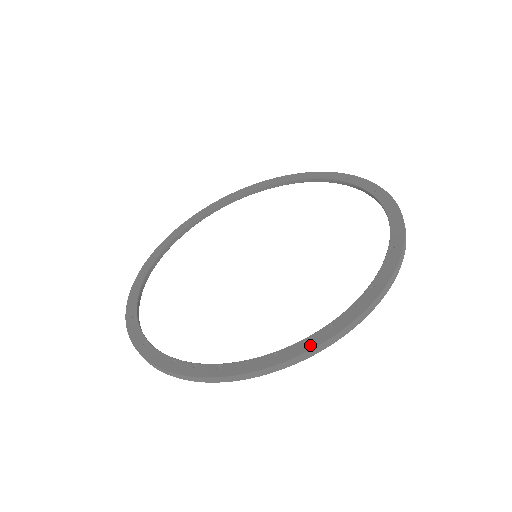
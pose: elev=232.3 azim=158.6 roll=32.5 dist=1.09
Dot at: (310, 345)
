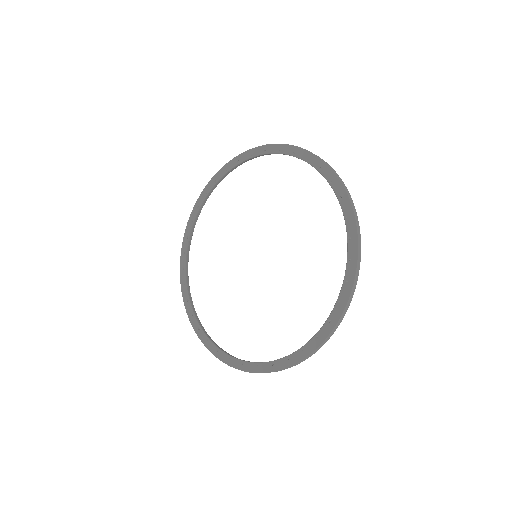
Dot at: (230, 363)
